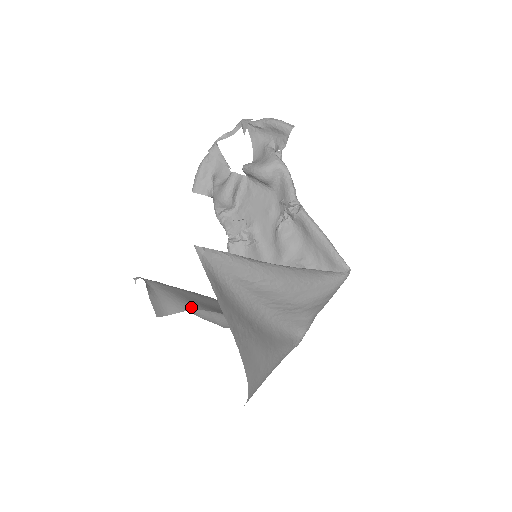
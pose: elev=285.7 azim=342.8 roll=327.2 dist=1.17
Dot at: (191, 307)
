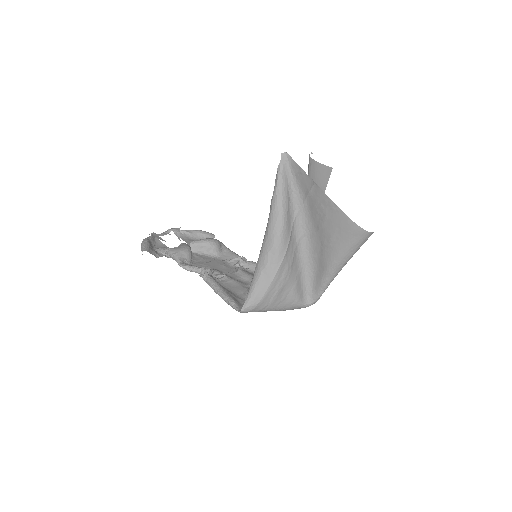
Dot at: (301, 196)
